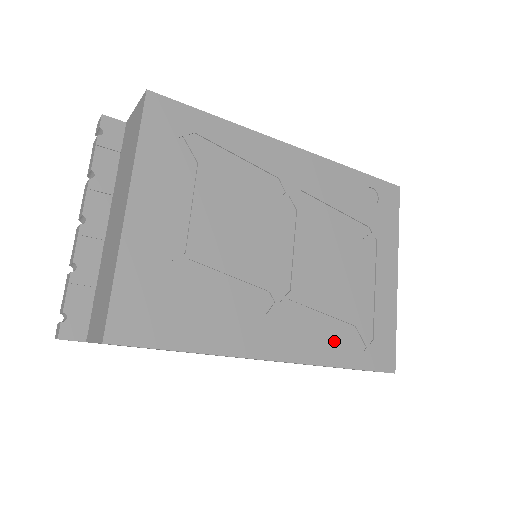
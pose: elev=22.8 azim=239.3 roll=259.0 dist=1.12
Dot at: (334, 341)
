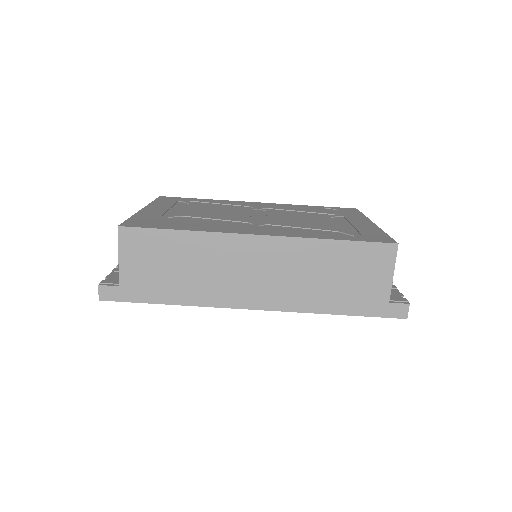
Dot at: (317, 233)
